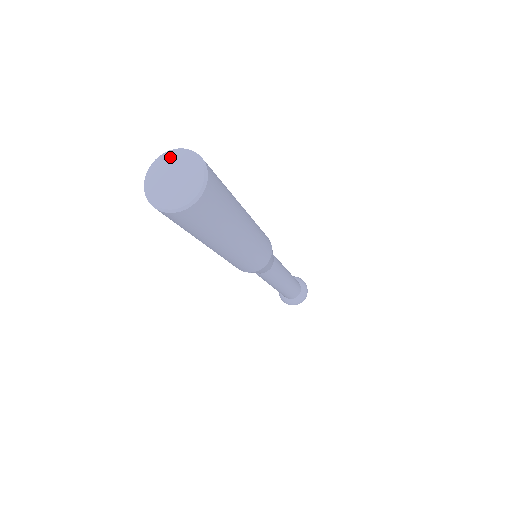
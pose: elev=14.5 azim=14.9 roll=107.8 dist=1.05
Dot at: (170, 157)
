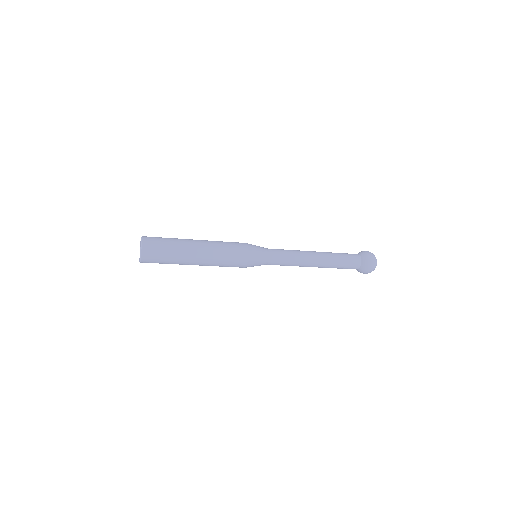
Dot at: occluded
